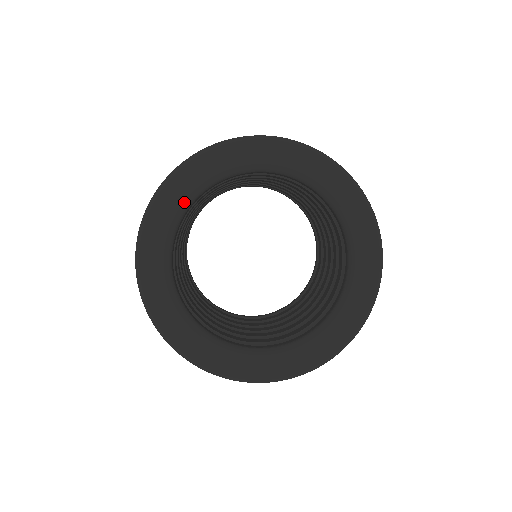
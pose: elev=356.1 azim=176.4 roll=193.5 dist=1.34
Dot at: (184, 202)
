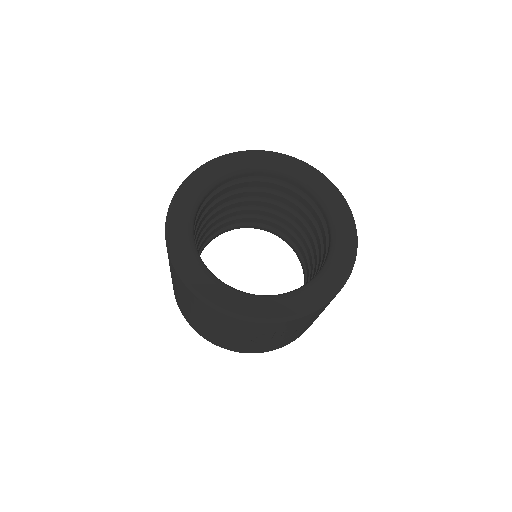
Dot at: (209, 183)
